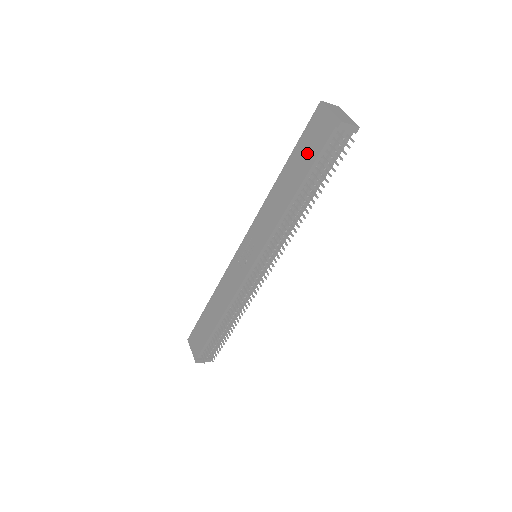
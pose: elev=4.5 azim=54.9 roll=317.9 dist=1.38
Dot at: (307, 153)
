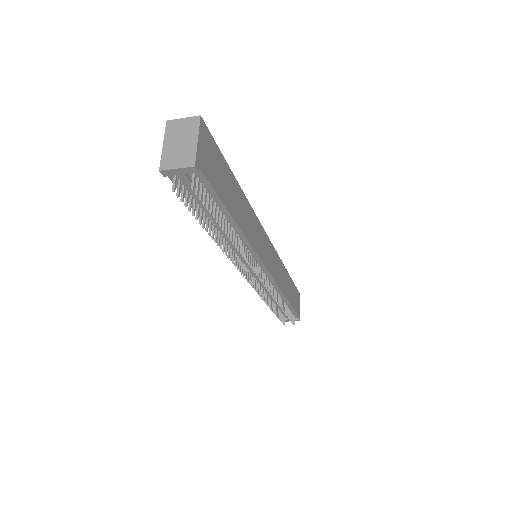
Dot at: occluded
